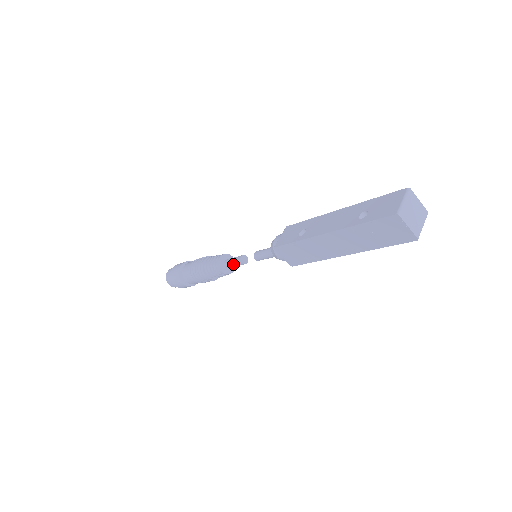
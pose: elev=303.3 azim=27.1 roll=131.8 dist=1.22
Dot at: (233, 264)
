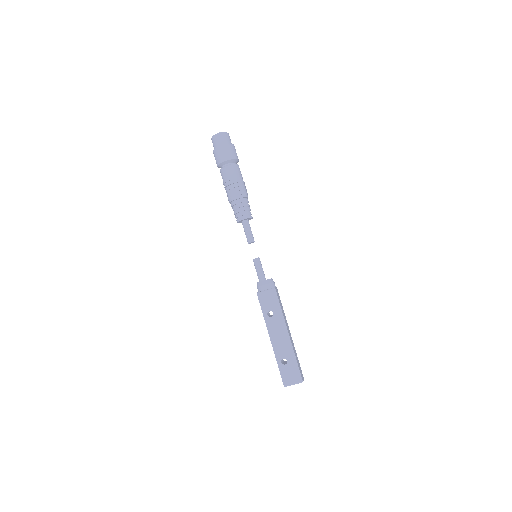
Dot at: (245, 233)
